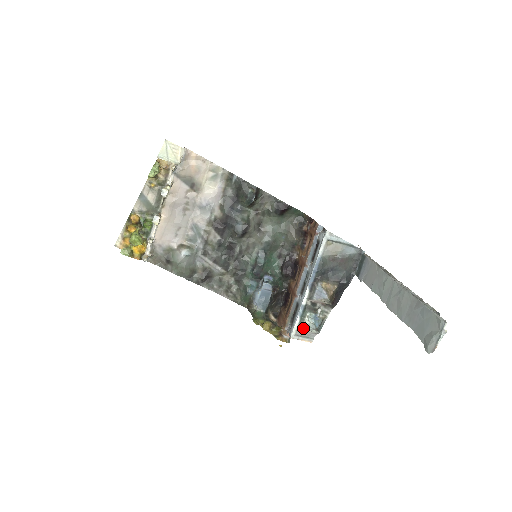
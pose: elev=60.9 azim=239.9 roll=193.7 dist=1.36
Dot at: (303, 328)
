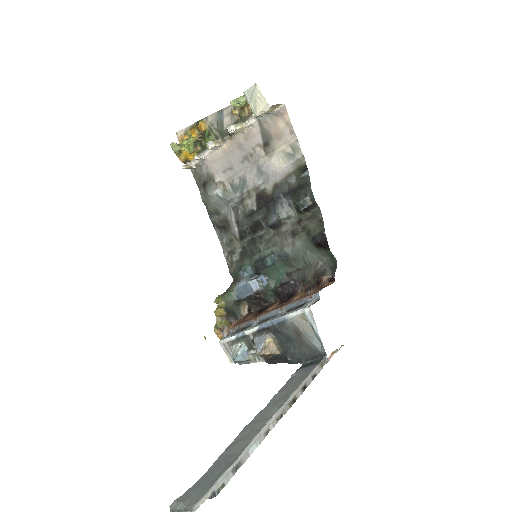
Dot at: (232, 347)
